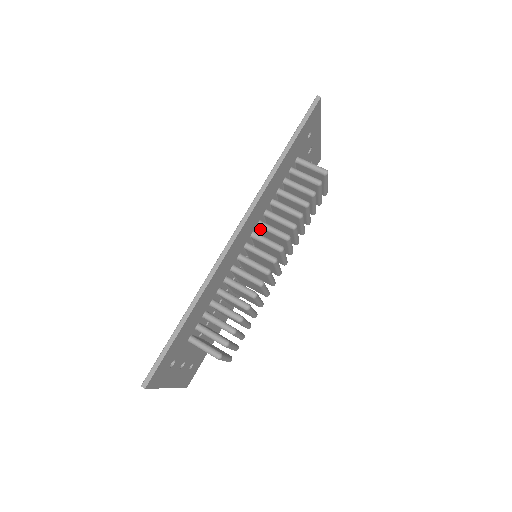
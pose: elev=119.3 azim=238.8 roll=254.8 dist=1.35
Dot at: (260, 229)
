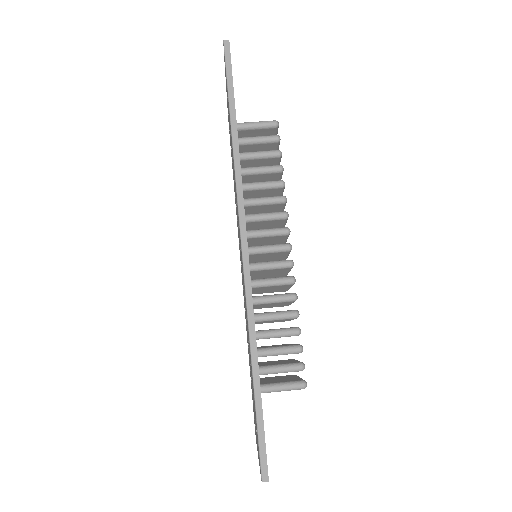
Dot at: (247, 224)
